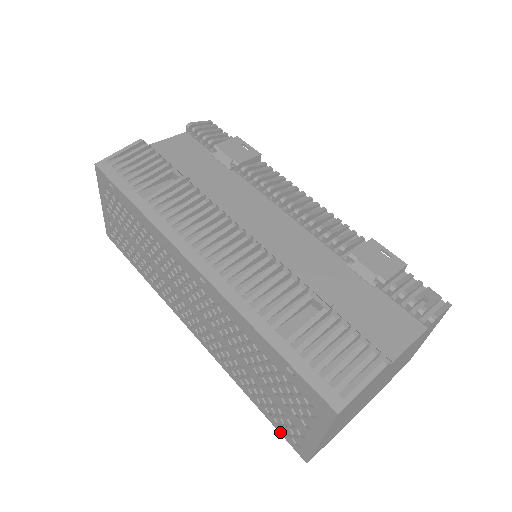
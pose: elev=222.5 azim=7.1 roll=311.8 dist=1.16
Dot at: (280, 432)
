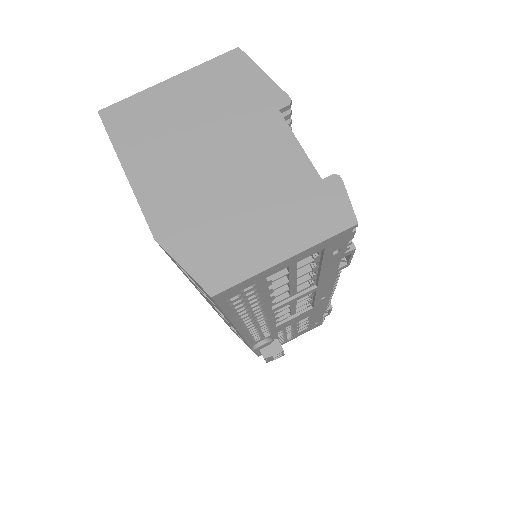
Dot at: occluded
